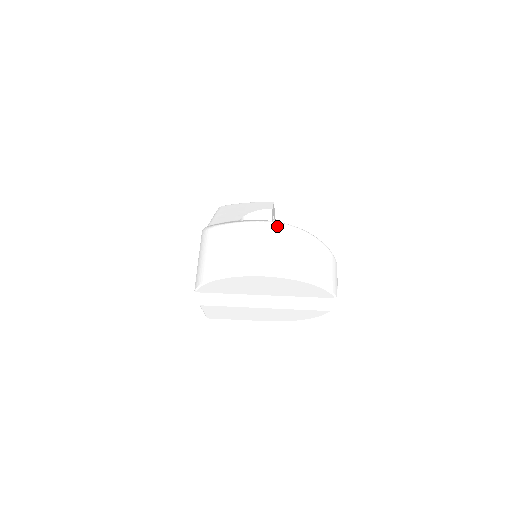
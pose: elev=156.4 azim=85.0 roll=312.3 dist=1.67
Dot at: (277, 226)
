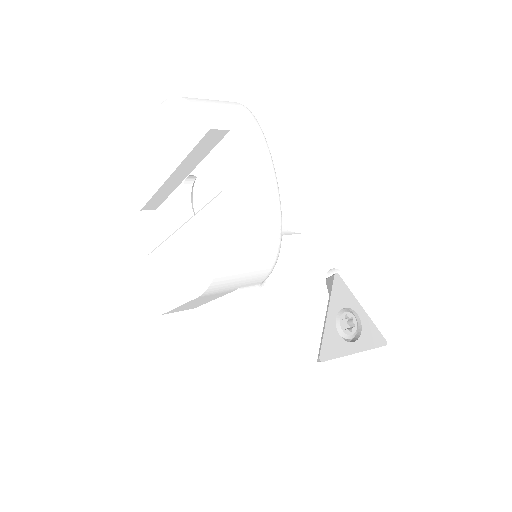
Dot at: occluded
